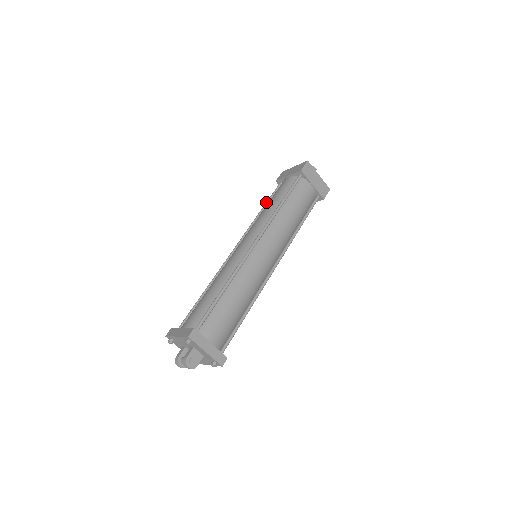
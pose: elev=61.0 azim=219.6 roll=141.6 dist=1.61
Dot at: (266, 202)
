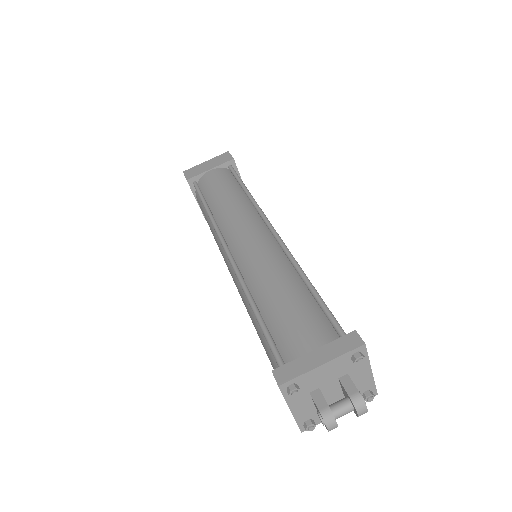
Dot at: (203, 199)
